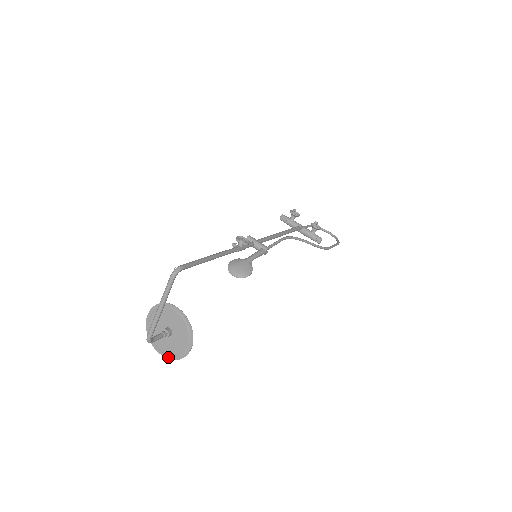
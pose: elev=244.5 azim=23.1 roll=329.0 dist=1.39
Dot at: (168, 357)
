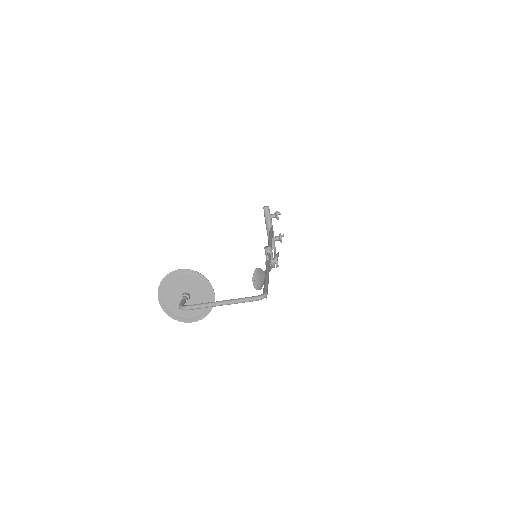
Dot at: (164, 309)
